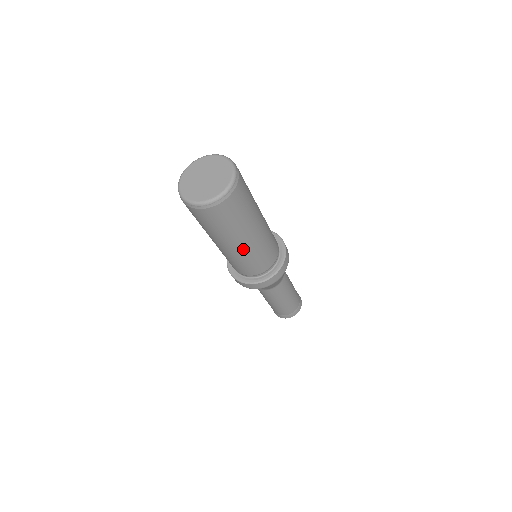
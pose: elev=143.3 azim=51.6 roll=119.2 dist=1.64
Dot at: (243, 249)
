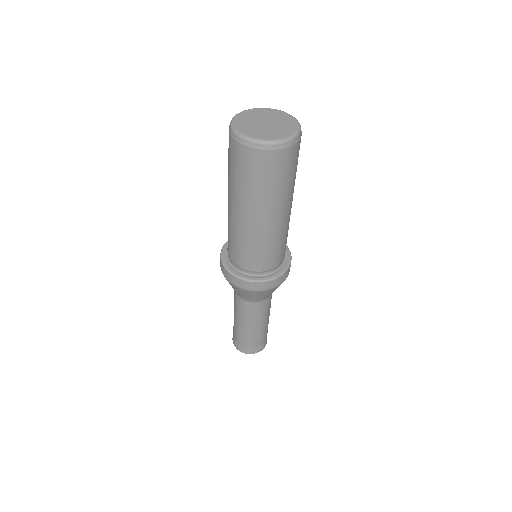
Dot at: (250, 226)
